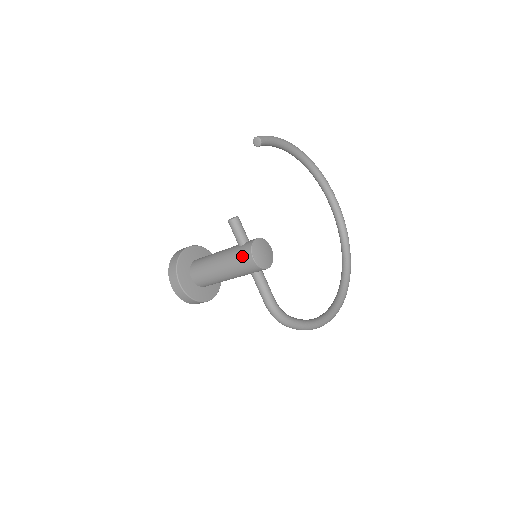
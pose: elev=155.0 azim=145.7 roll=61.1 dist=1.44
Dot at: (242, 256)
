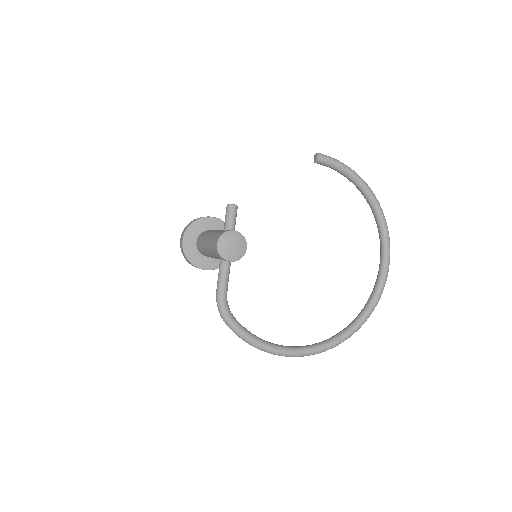
Dot at: (215, 238)
